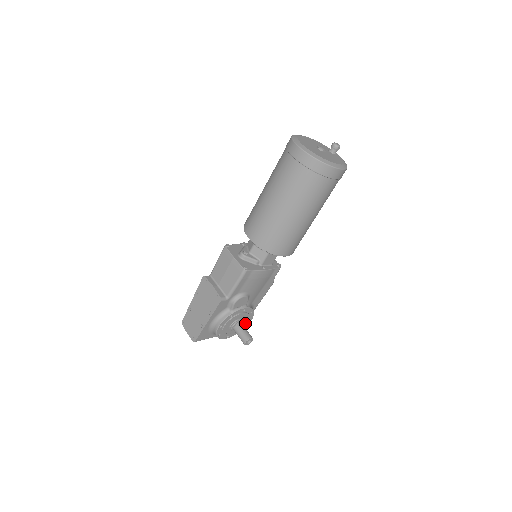
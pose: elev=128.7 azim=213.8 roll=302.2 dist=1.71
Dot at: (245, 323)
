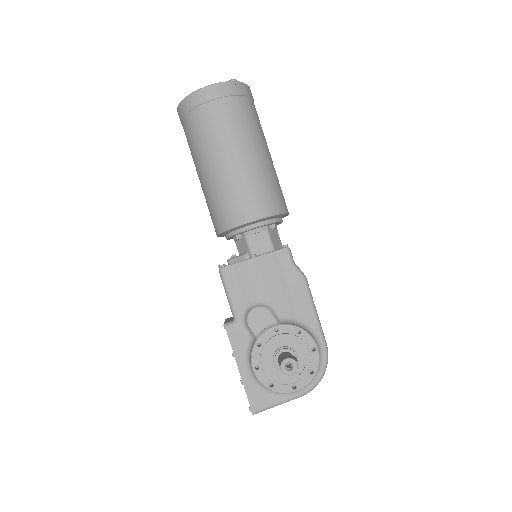
Dot at: (306, 354)
